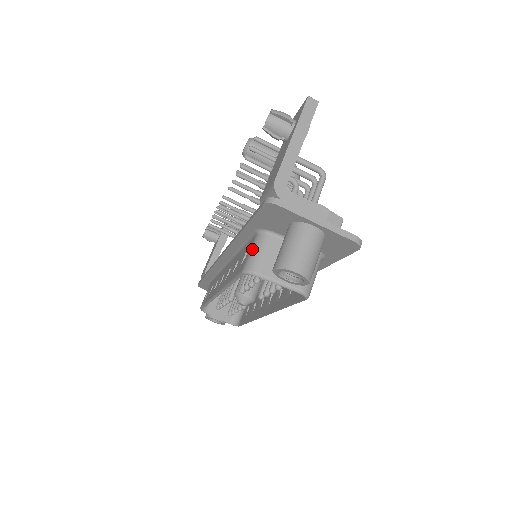
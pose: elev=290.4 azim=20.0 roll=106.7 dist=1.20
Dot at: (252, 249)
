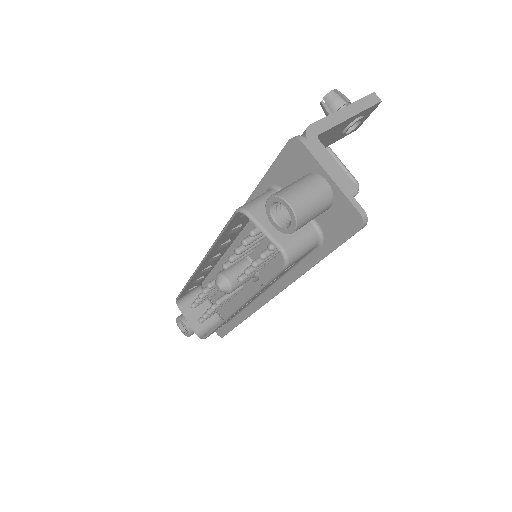
Dot at: (257, 197)
